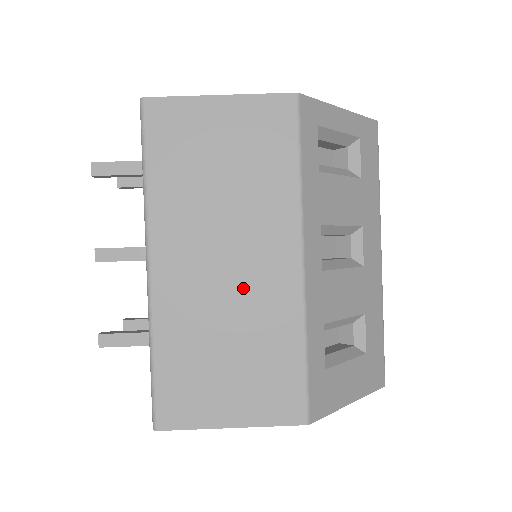
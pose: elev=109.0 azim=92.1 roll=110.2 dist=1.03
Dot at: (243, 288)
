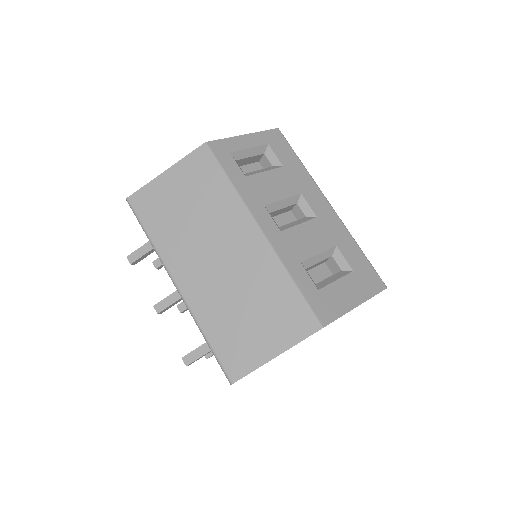
Dot at: (236, 267)
